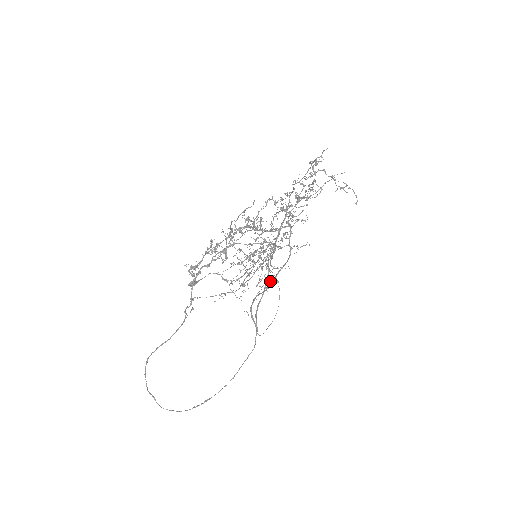
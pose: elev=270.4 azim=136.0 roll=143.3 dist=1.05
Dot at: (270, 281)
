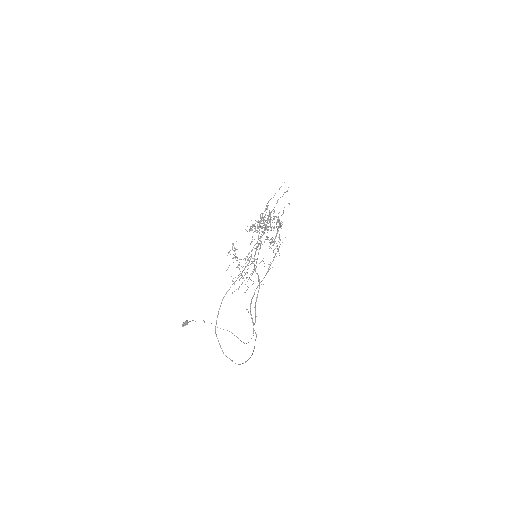
Dot at: (268, 268)
